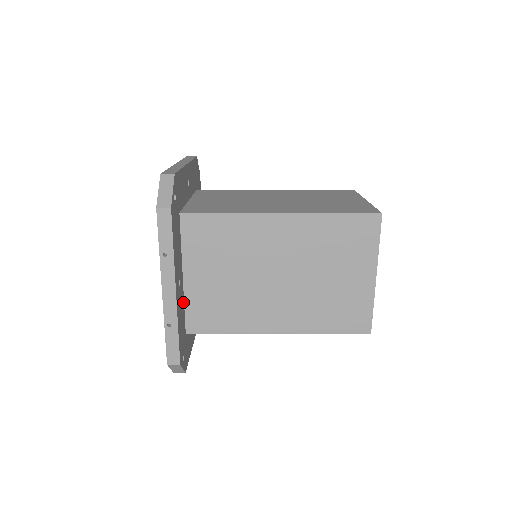
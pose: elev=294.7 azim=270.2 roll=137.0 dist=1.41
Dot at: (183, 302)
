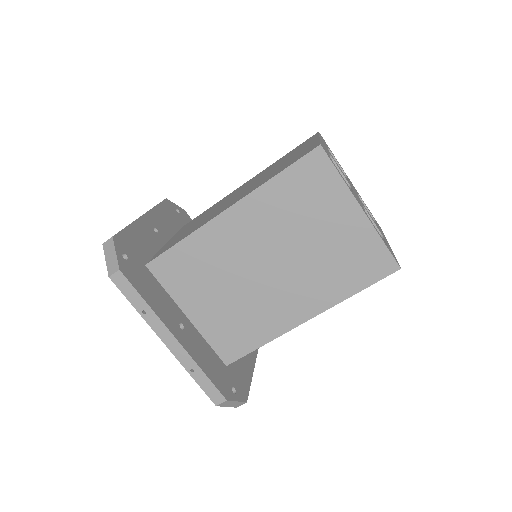
Dot at: (203, 340)
